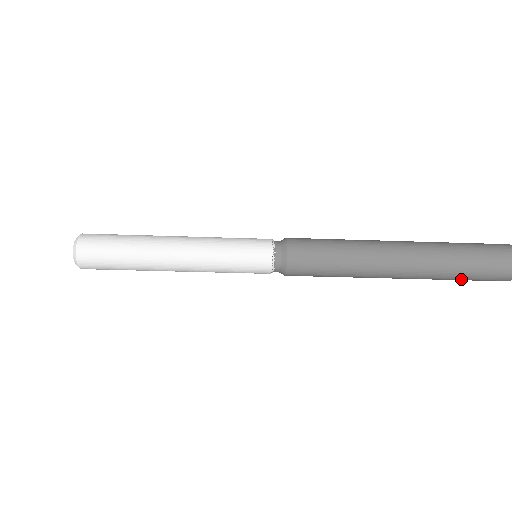
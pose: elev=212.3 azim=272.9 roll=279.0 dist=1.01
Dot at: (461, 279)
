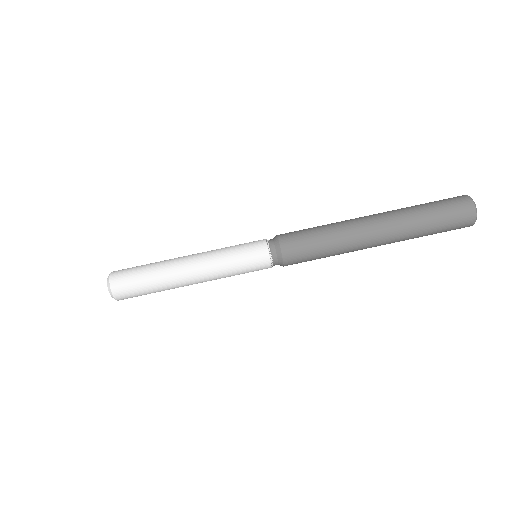
Dot at: (429, 209)
